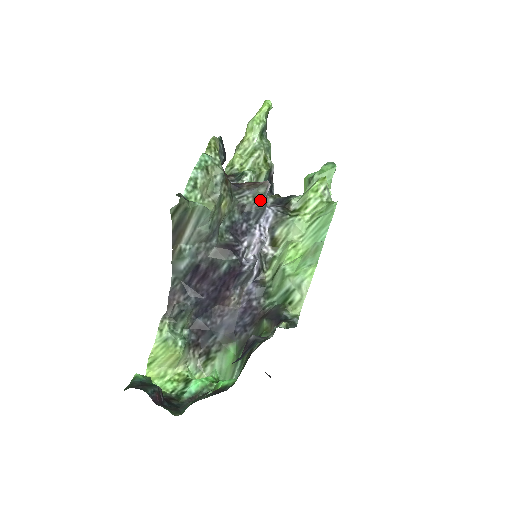
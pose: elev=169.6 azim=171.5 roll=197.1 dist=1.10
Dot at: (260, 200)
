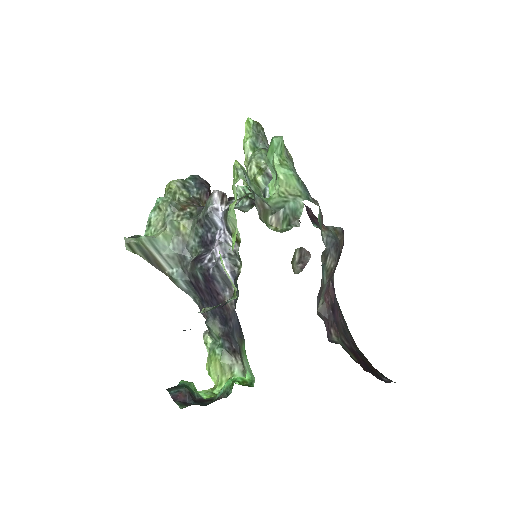
Dot at: (206, 209)
